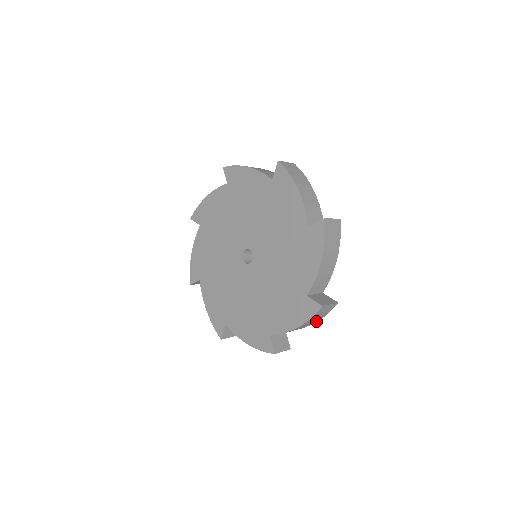
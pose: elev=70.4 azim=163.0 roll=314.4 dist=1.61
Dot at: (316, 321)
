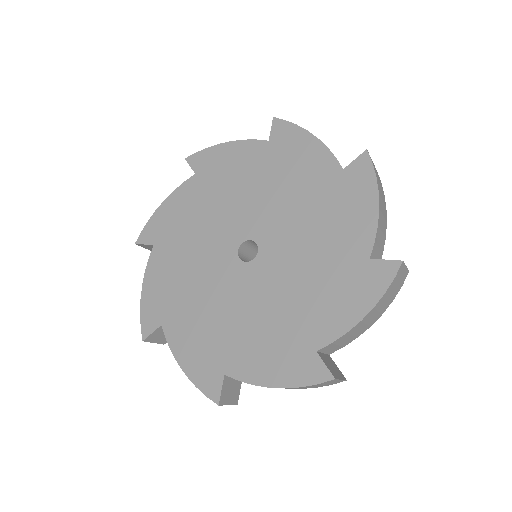
Dot at: (382, 312)
